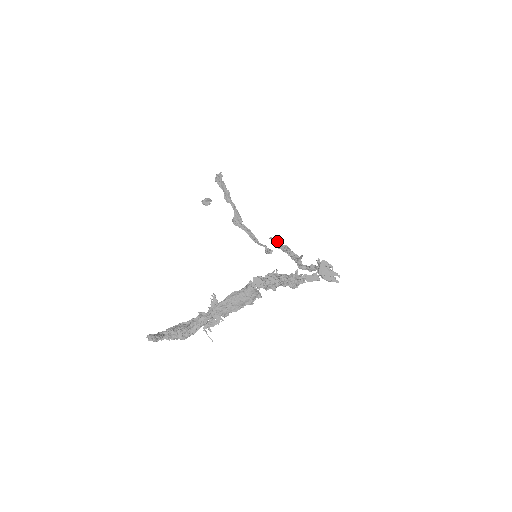
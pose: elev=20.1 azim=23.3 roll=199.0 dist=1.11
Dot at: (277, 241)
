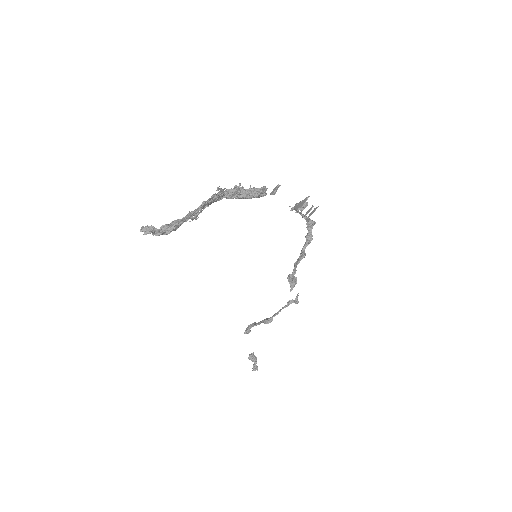
Dot at: (288, 275)
